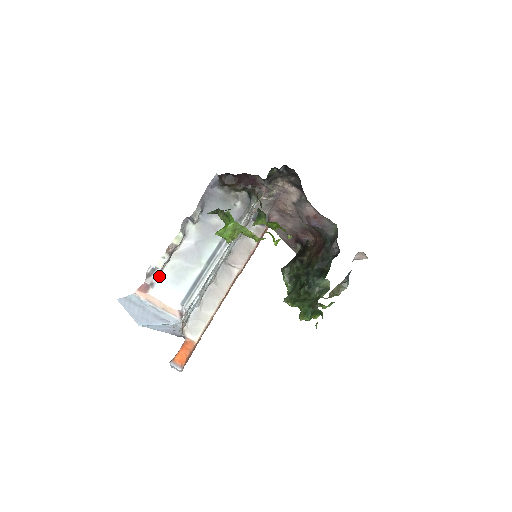
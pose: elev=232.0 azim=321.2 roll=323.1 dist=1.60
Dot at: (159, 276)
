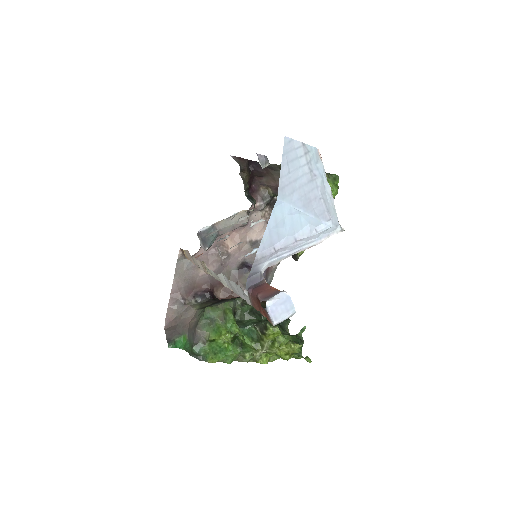
Dot at: occluded
